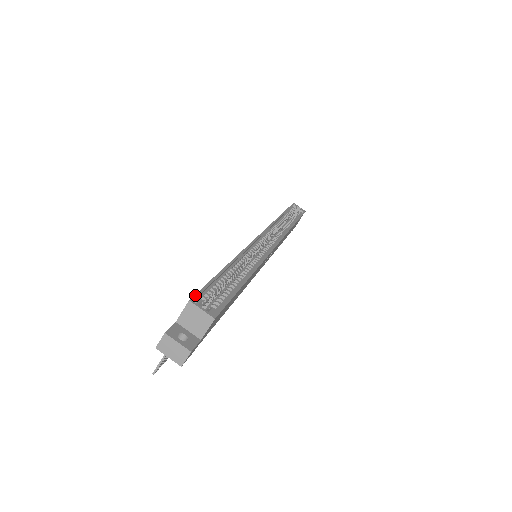
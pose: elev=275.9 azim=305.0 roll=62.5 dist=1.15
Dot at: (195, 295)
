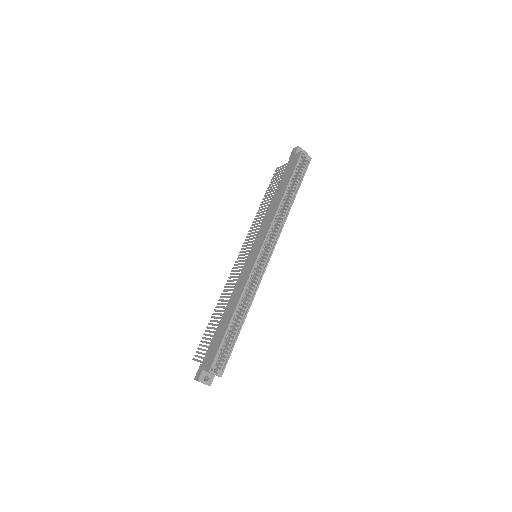
Dot at: (212, 365)
